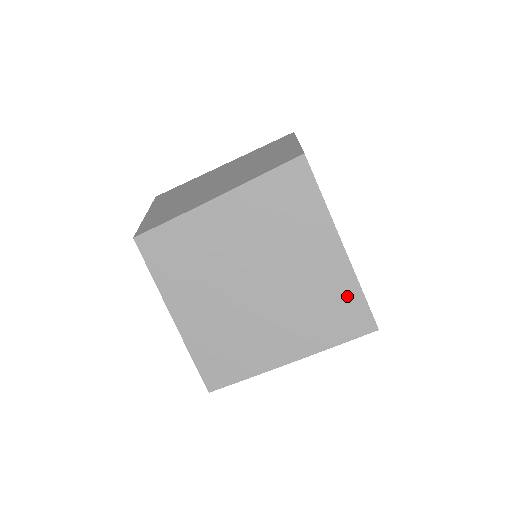
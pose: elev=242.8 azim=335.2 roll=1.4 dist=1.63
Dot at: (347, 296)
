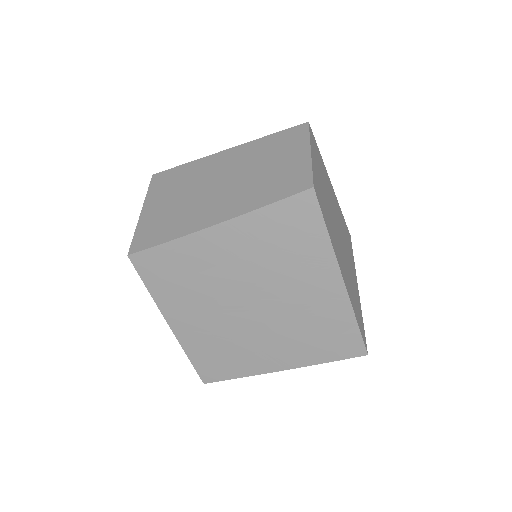
Dot at: (341, 325)
